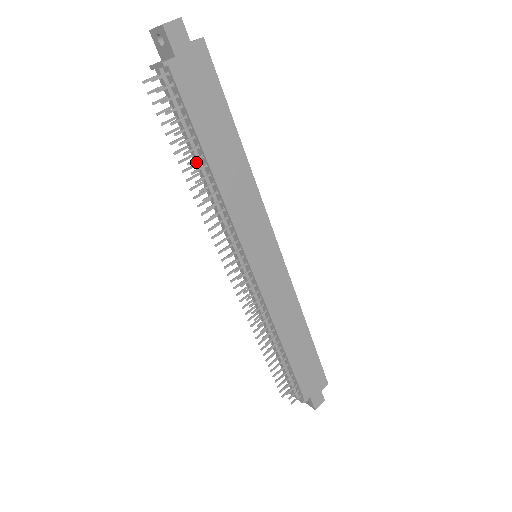
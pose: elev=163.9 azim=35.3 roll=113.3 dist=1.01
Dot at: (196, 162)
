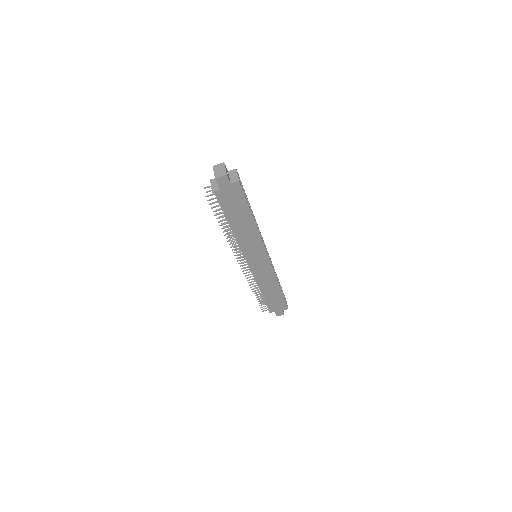
Dot at: (227, 220)
